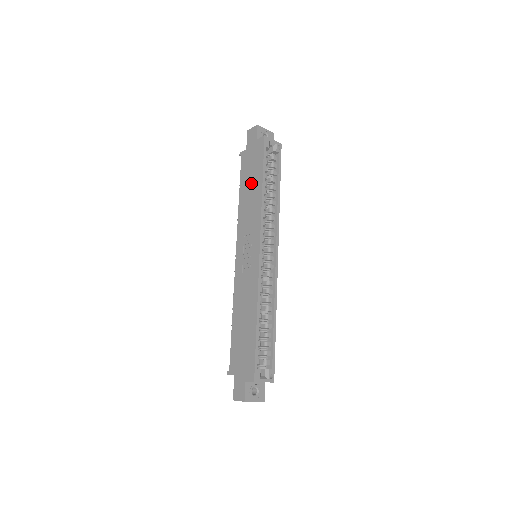
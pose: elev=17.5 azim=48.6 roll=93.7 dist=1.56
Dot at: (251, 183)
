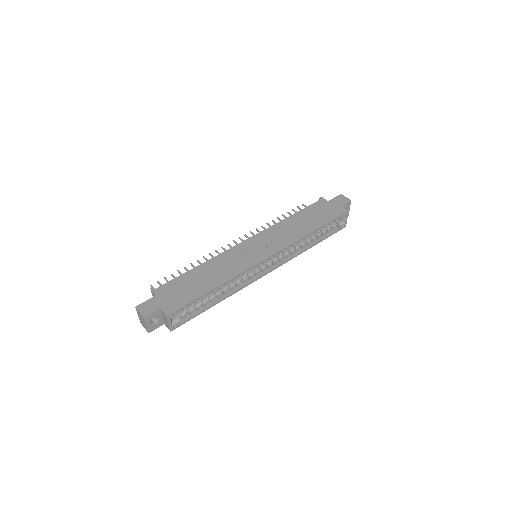
Dot at: (308, 220)
